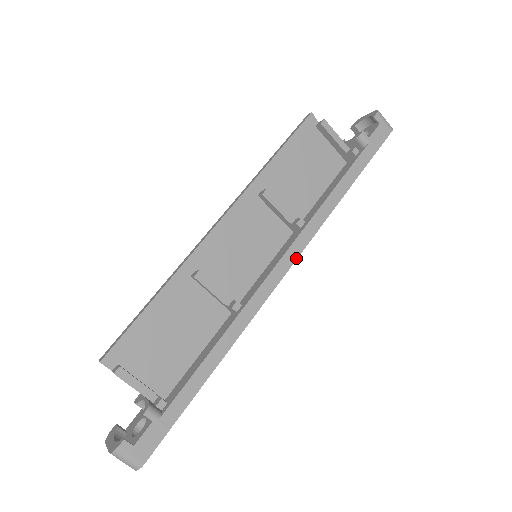
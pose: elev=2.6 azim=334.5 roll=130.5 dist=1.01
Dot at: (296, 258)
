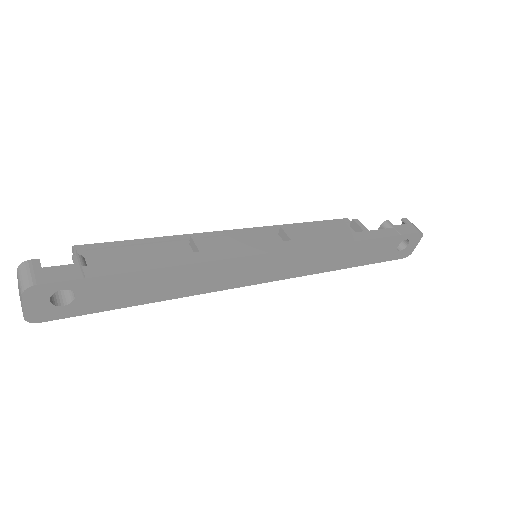
Dot at: (290, 249)
